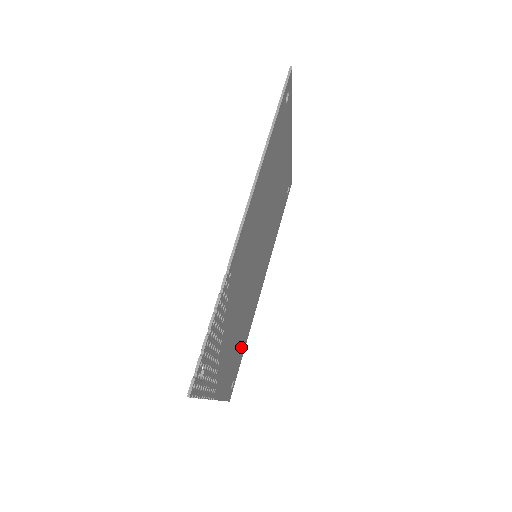
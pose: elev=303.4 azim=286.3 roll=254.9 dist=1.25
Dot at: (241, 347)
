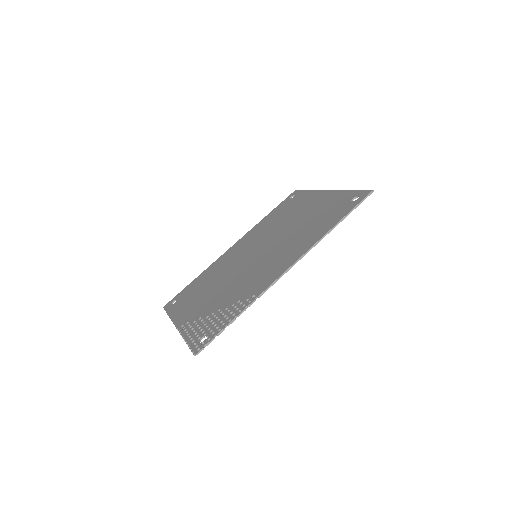
Dot at: (197, 286)
